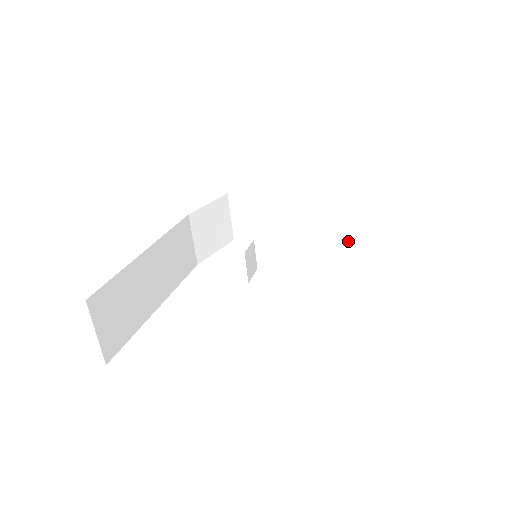
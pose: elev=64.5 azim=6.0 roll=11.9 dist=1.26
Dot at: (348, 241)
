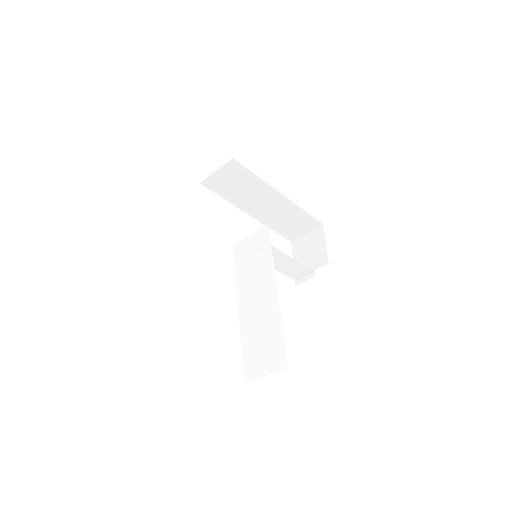
Dot at: (275, 228)
